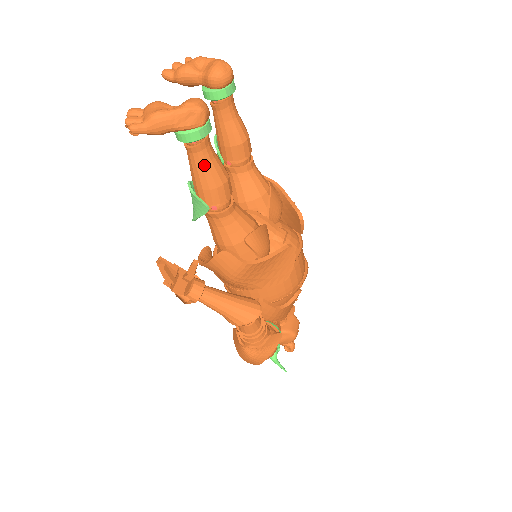
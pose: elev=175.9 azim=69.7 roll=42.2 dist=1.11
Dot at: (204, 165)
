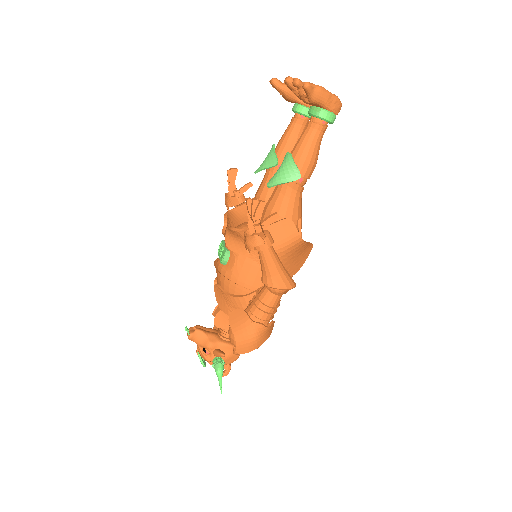
Dot at: (318, 143)
